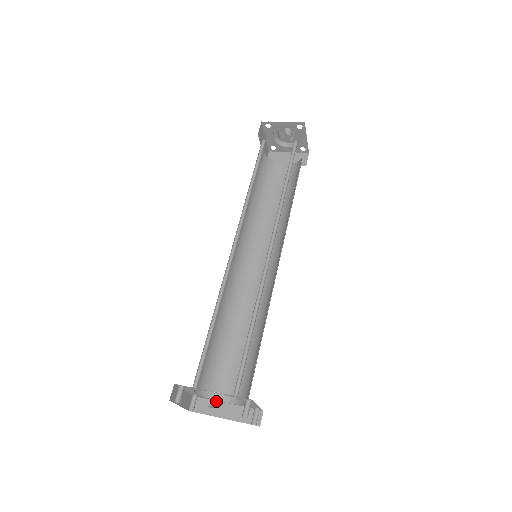
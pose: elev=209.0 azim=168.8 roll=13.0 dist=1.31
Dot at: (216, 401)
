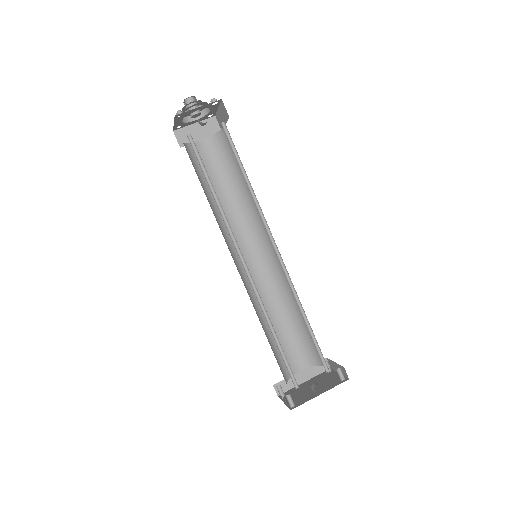
Dot at: occluded
